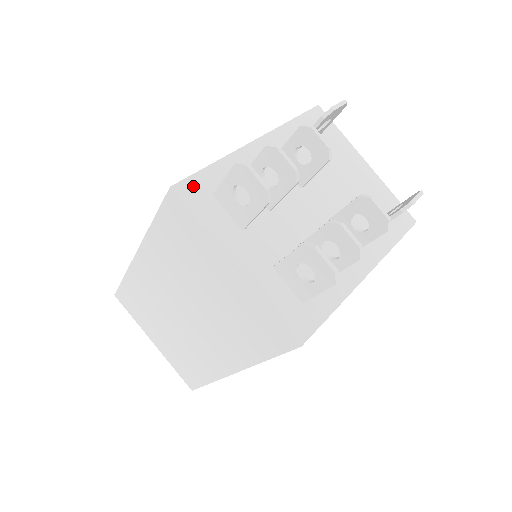
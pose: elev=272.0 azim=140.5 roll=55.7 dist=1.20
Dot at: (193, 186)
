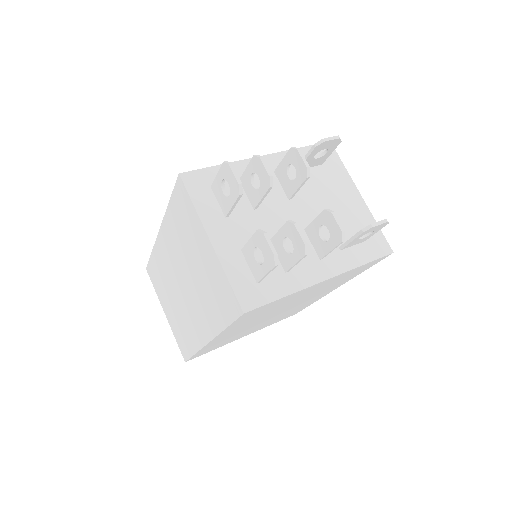
Dot at: (197, 177)
